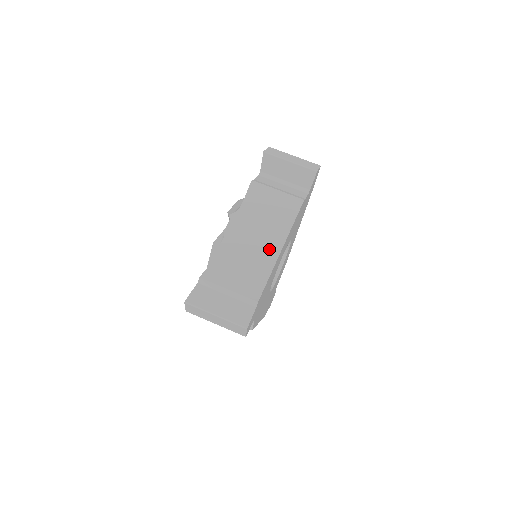
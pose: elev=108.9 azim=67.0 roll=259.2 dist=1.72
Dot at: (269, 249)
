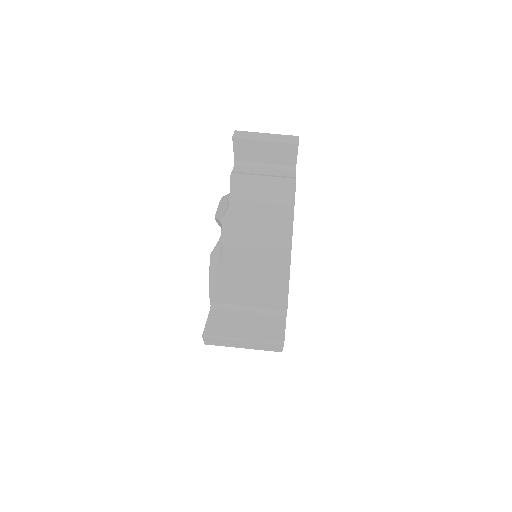
Dot at: (278, 245)
